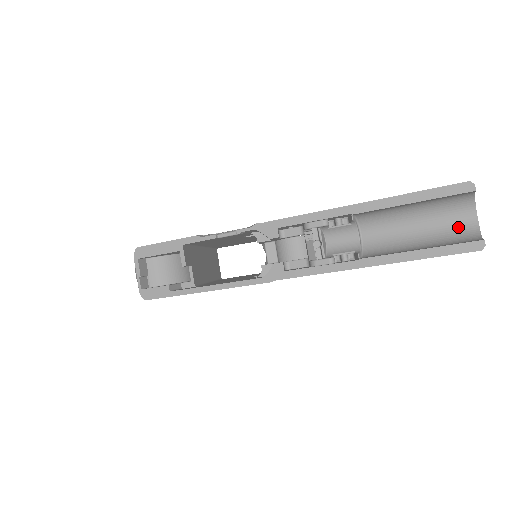
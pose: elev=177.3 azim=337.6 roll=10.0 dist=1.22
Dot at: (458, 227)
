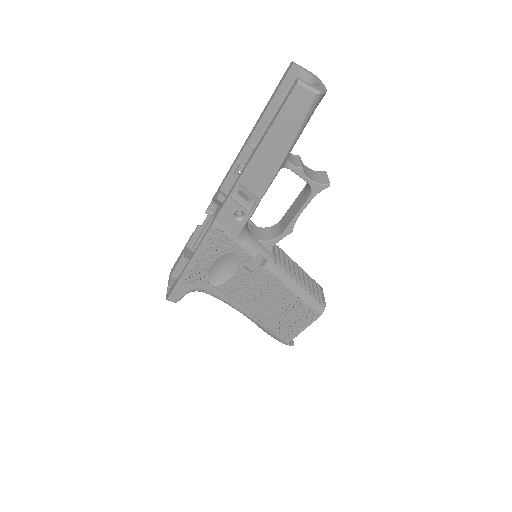
Dot at: occluded
